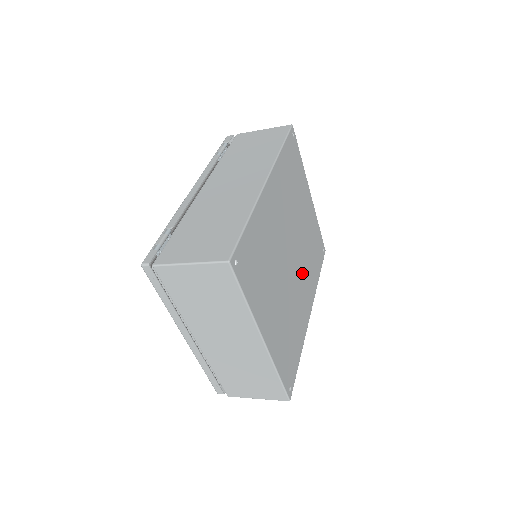
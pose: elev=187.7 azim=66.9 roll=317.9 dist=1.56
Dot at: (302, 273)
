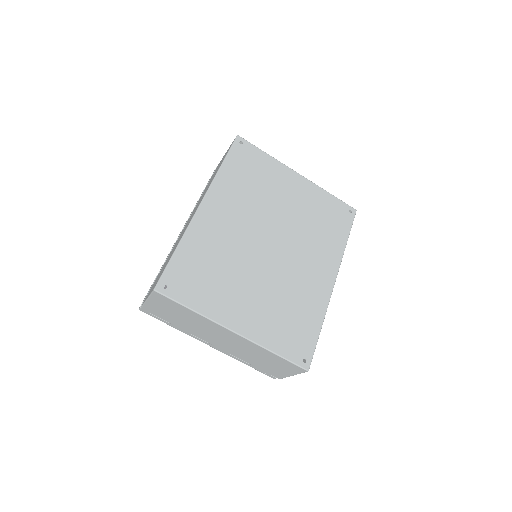
Dot at: (301, 251)
